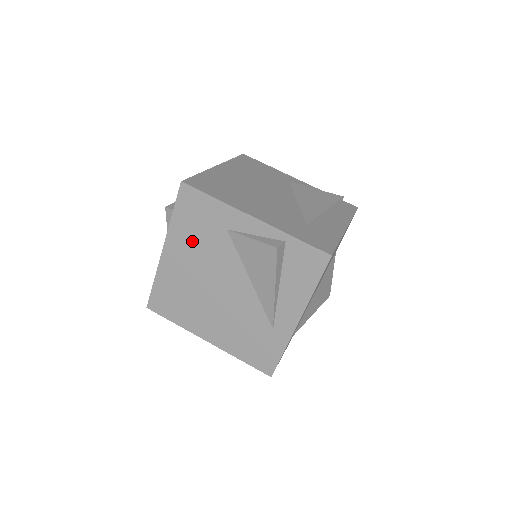
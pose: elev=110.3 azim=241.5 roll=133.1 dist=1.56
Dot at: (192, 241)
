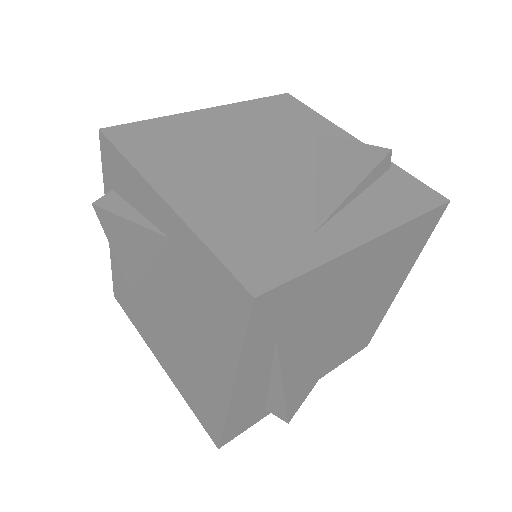
Dot at: (258, 120)
